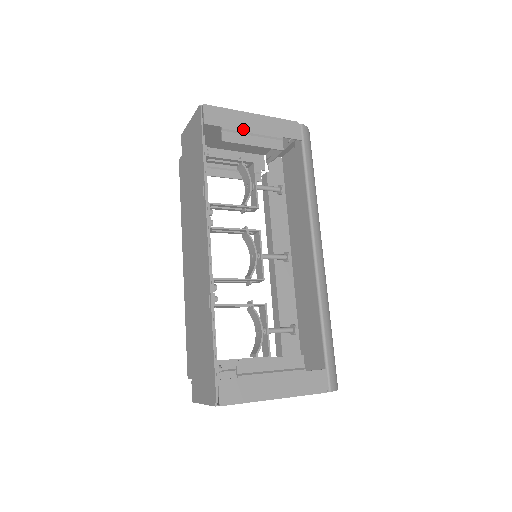
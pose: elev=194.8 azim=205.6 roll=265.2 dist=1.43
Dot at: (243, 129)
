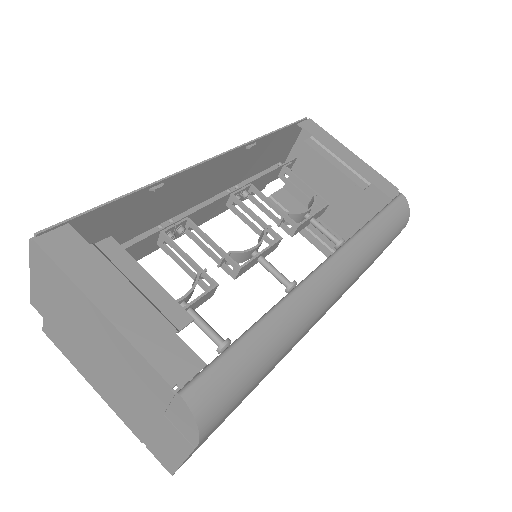
Dot at: (333, 150)
